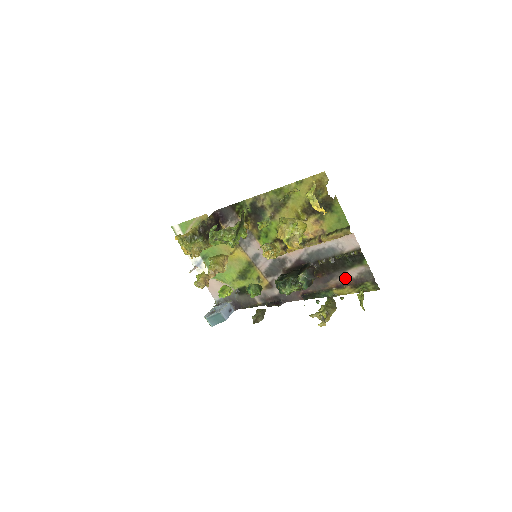
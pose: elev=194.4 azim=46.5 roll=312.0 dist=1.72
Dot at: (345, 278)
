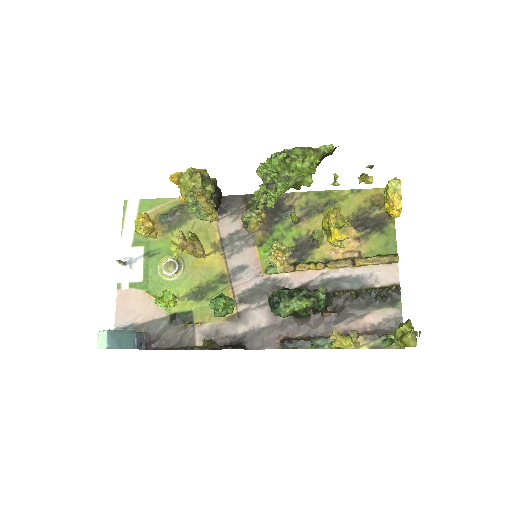
Dot at: (362, 323)
